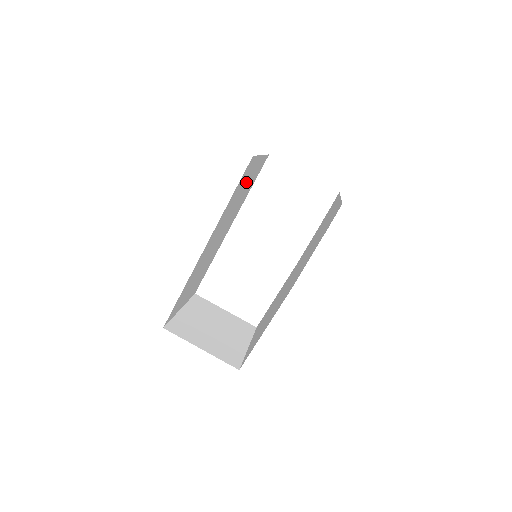
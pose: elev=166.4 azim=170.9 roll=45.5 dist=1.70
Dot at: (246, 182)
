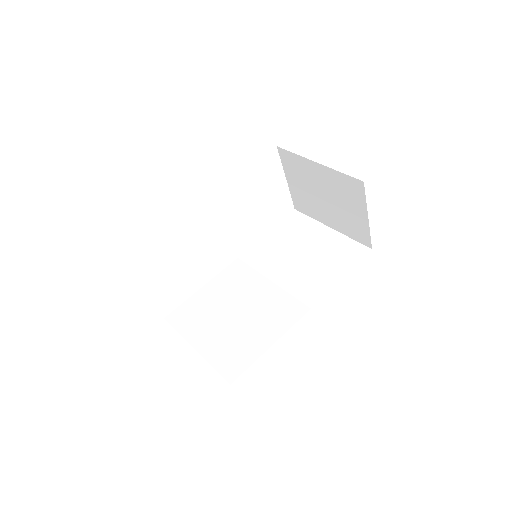
Dot at: occluded
